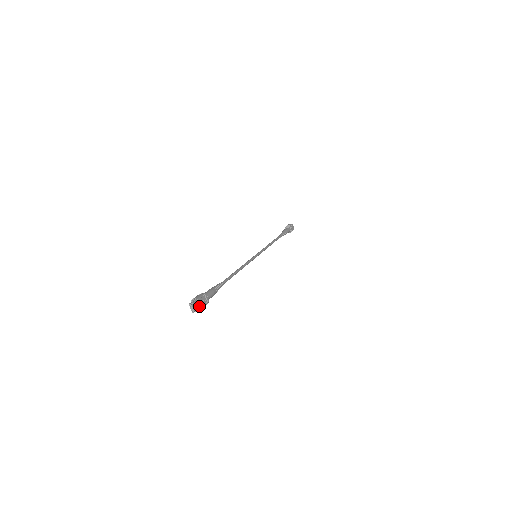
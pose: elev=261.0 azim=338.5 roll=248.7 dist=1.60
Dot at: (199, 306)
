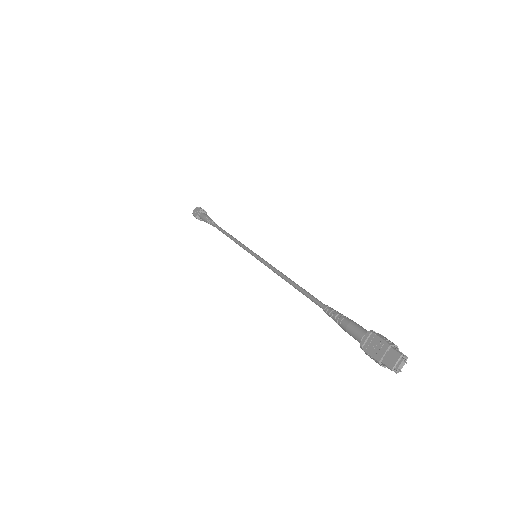
Dot at: (391, 361)
